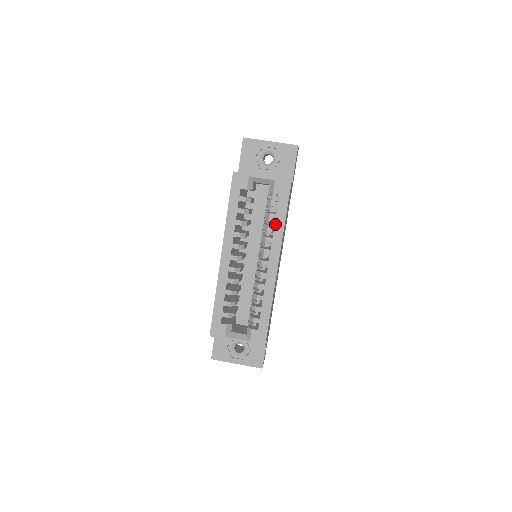
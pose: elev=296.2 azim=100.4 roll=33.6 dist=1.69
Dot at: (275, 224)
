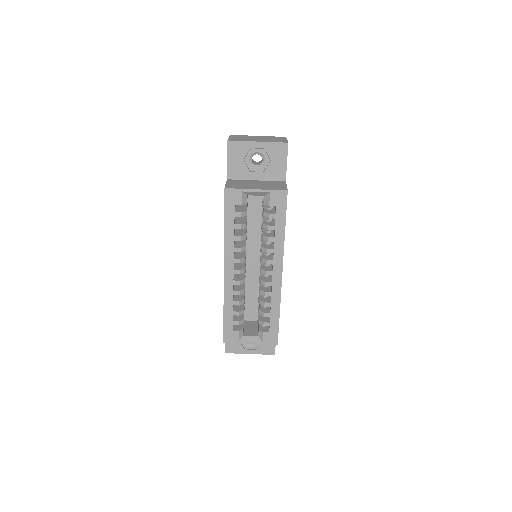
Dot at: (275, 235)
